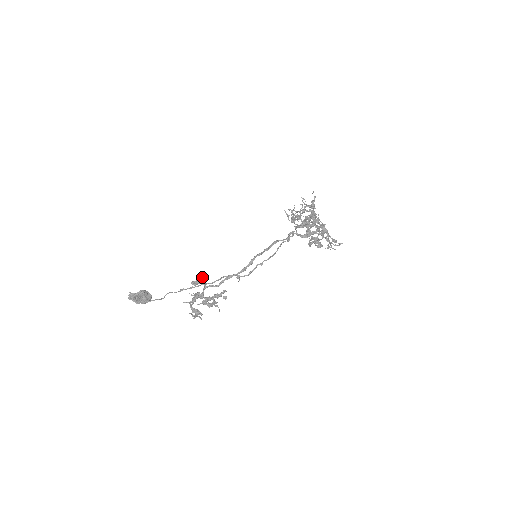
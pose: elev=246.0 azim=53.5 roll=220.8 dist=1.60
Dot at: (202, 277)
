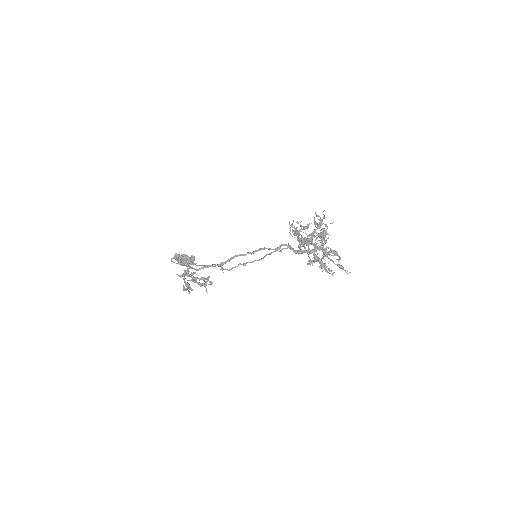
Dot at: occluded
